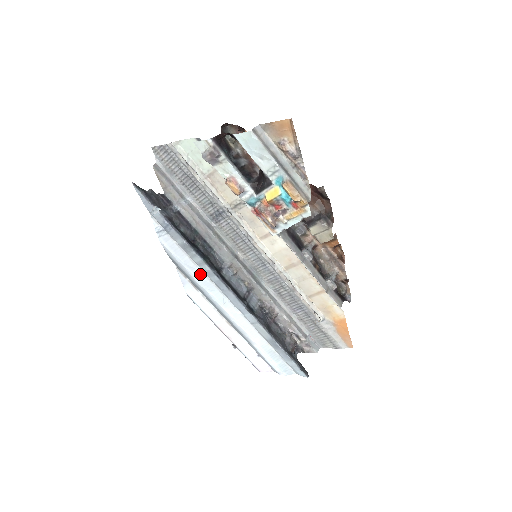
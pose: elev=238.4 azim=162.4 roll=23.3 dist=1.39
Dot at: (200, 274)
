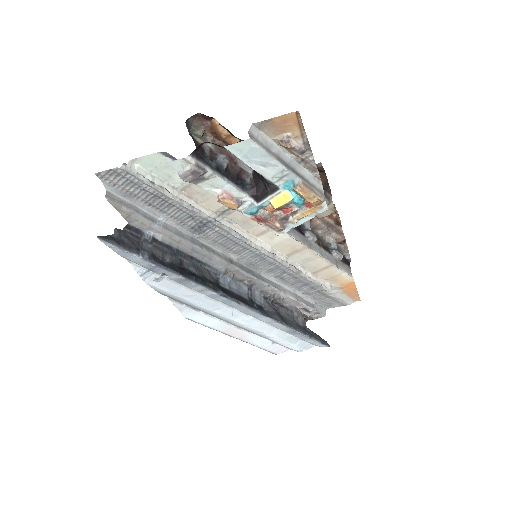
Dot at: (202, 299)
